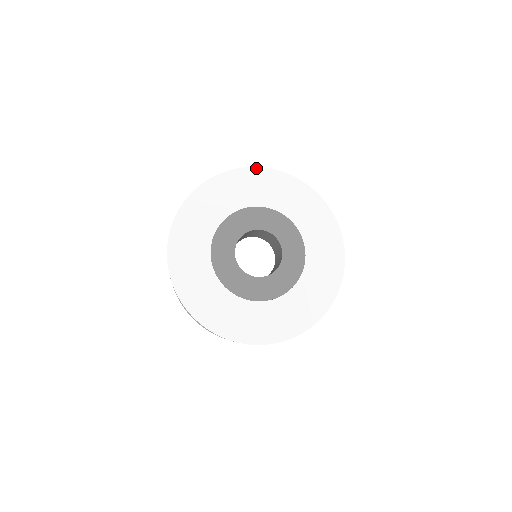
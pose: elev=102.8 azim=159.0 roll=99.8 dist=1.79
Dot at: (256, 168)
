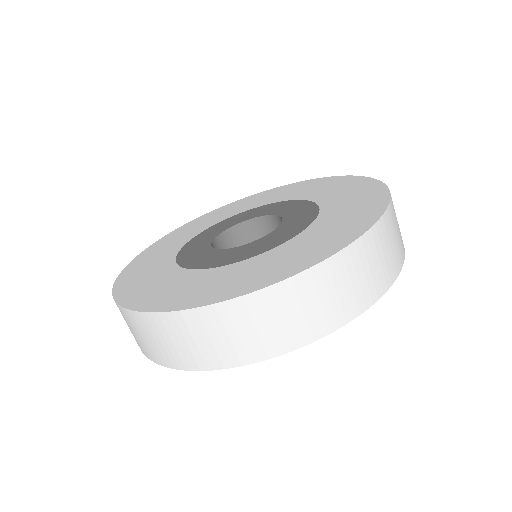
Dot at: (324, 178)
